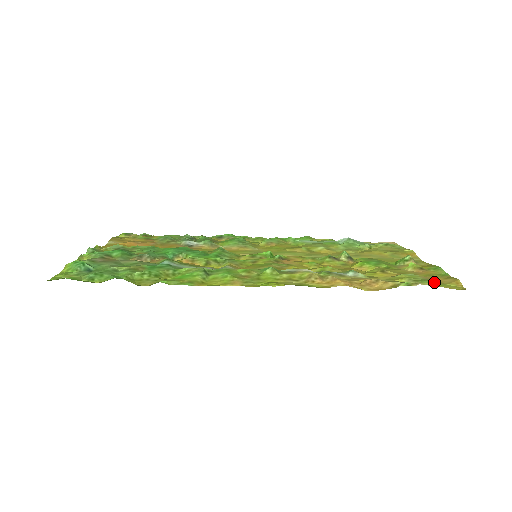
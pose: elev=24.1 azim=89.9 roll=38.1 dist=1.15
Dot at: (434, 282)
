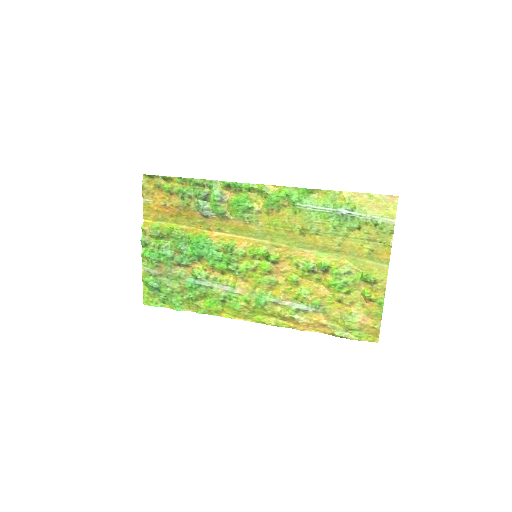
Dot at: (361, 333)
